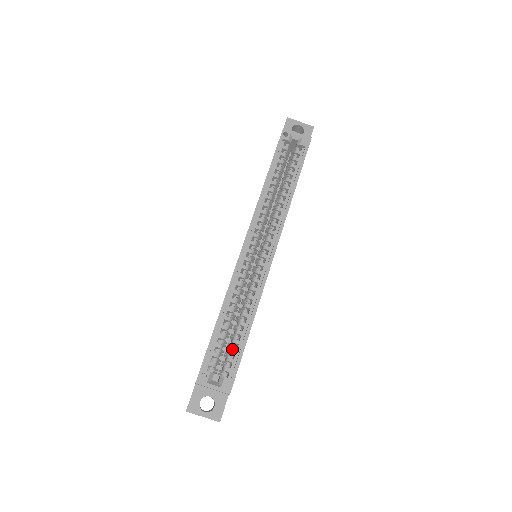
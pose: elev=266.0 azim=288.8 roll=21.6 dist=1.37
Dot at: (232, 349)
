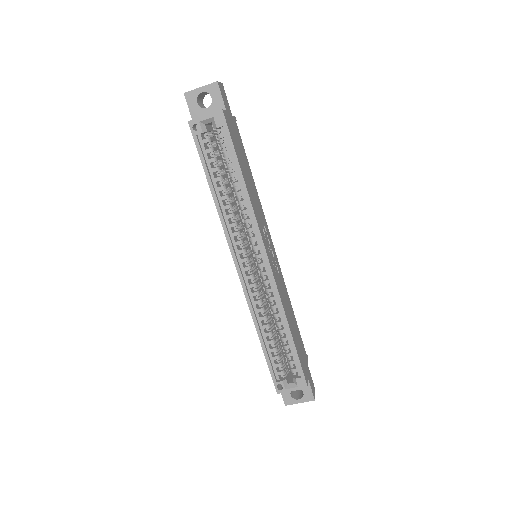
Dot at: (287, 355)
